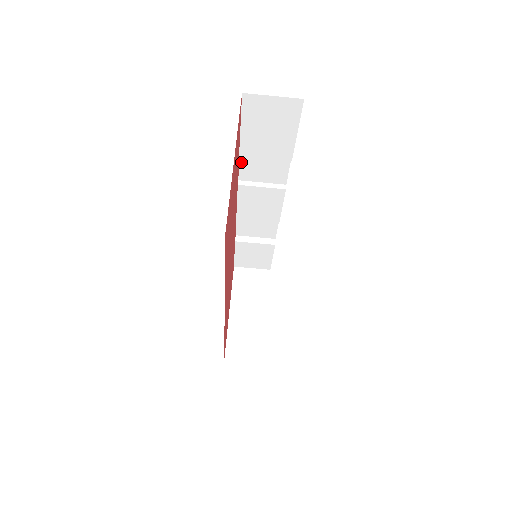
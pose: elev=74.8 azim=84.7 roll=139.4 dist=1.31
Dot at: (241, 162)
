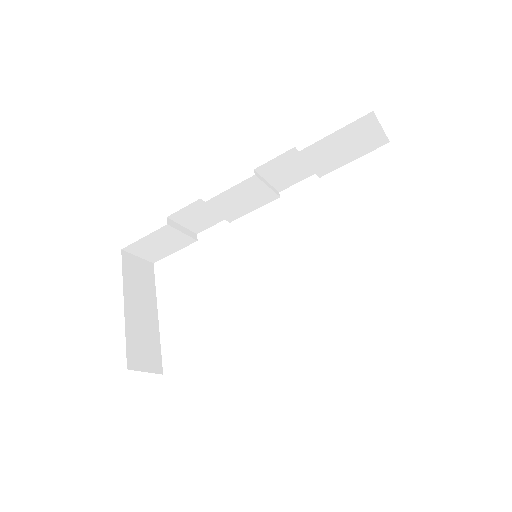
Dot at: (280, 156)
